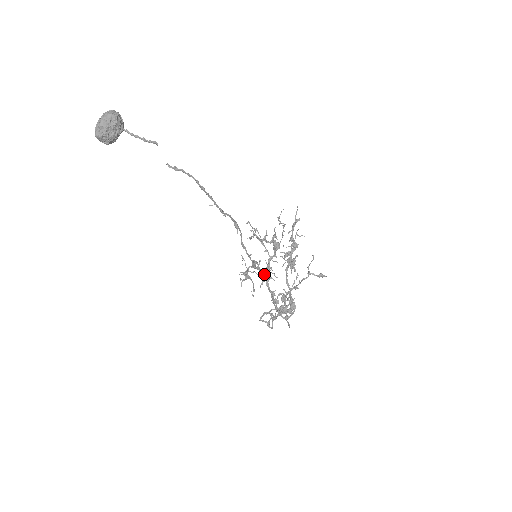
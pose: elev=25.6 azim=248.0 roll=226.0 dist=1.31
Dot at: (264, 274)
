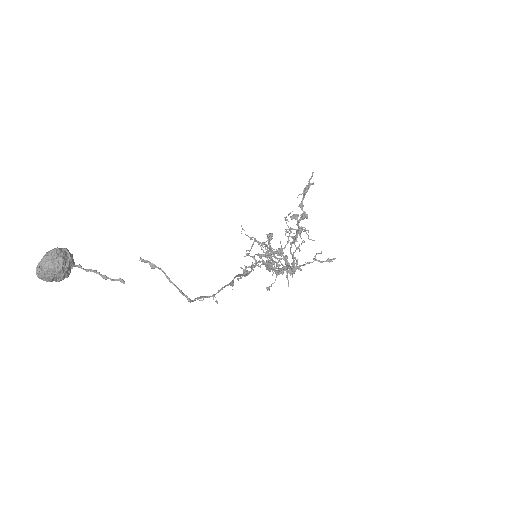
Dot at: (265, 263)
